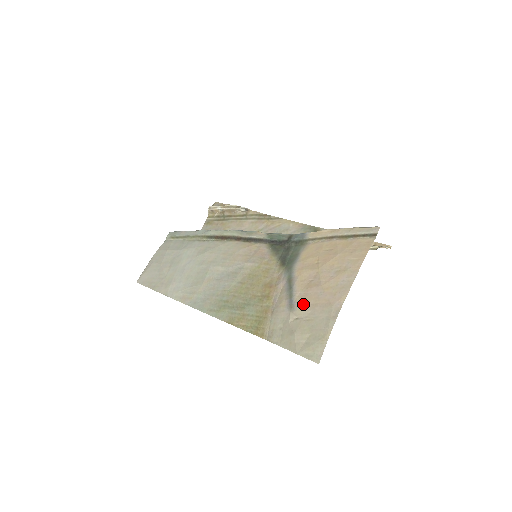
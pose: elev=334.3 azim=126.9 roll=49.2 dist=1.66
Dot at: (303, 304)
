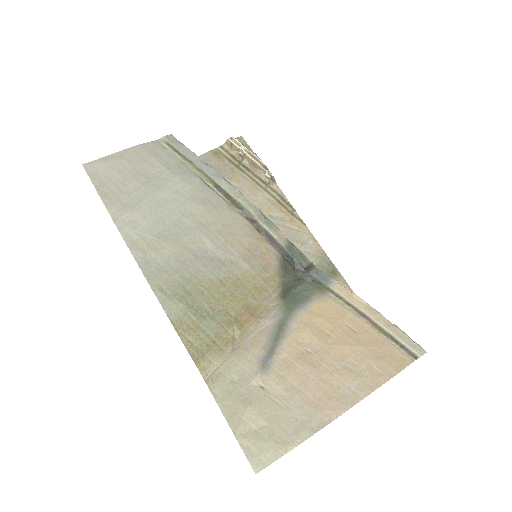
Dot at: (282, 376)
